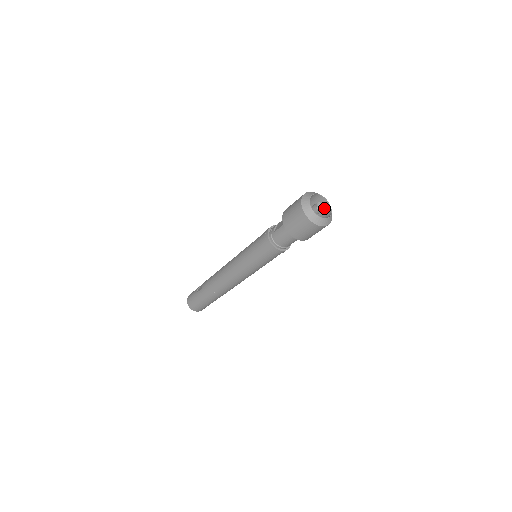
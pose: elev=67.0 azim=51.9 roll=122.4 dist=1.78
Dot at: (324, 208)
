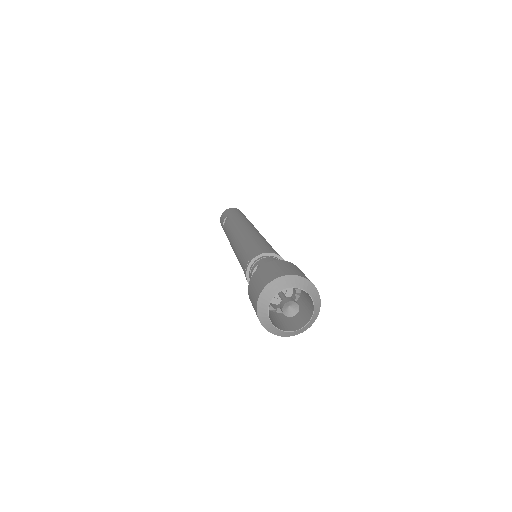
Dot at: (307, 294)
